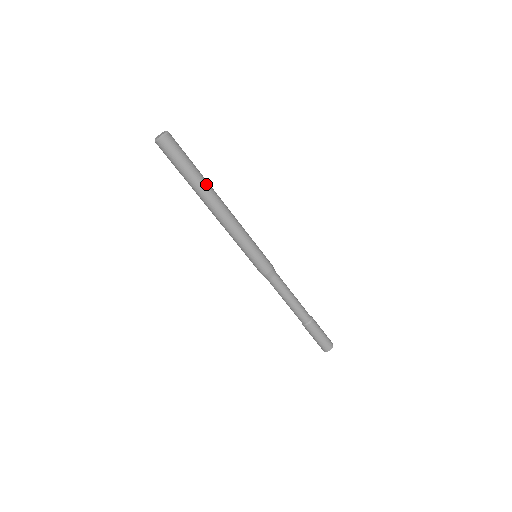
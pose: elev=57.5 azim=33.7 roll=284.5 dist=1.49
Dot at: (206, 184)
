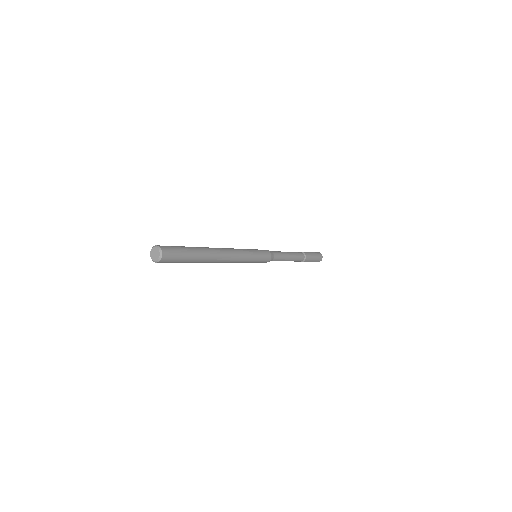
Dot at: (205, 259)
